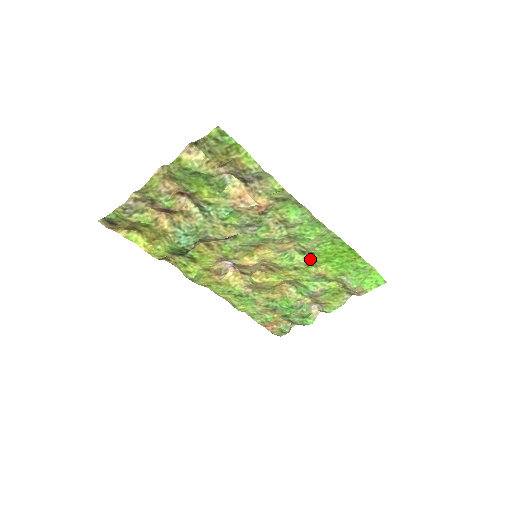
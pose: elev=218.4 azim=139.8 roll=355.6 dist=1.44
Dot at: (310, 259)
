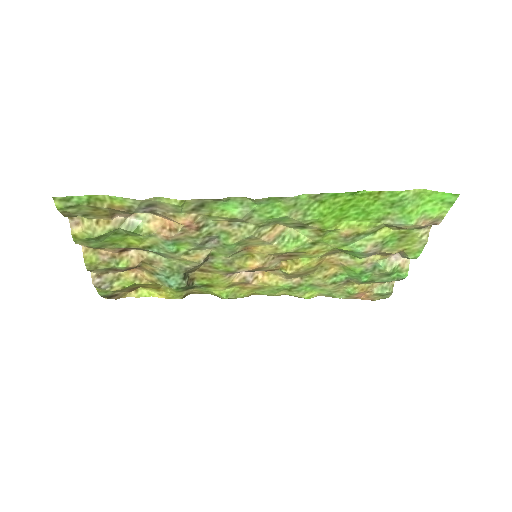
Dot at: (317, 229)
